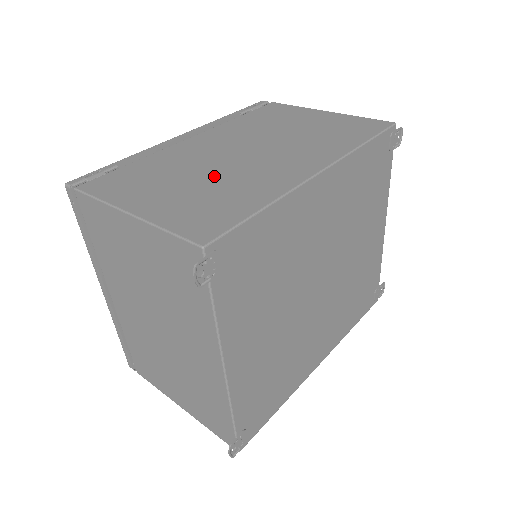
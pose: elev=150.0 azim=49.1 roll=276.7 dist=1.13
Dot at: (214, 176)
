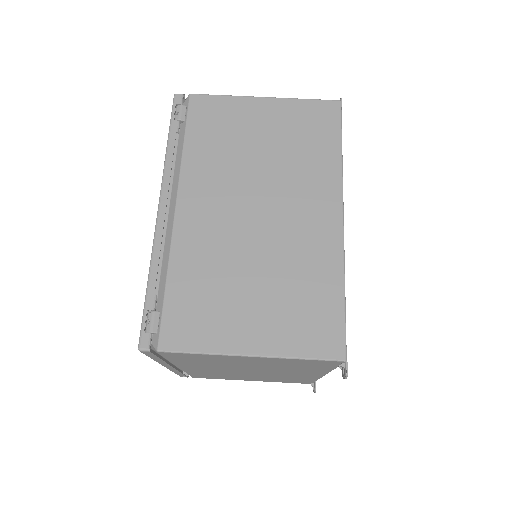
Dot at: (267, 267)
